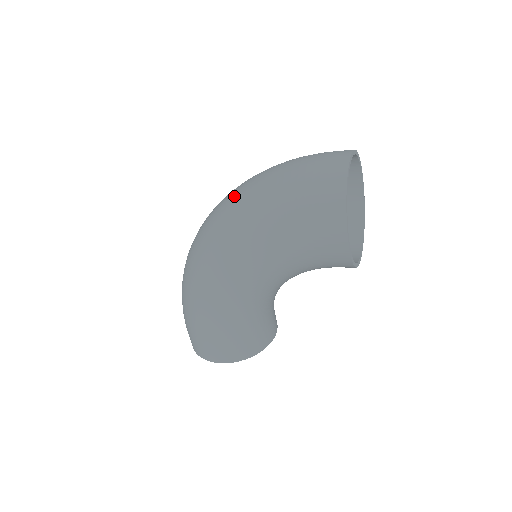
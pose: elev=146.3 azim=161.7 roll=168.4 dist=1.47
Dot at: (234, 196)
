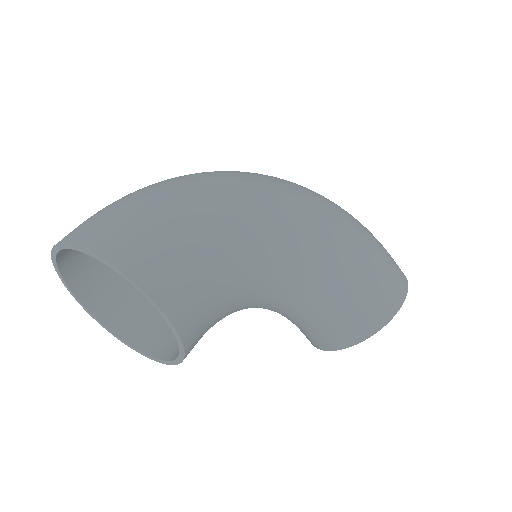
Dot at: occluded
